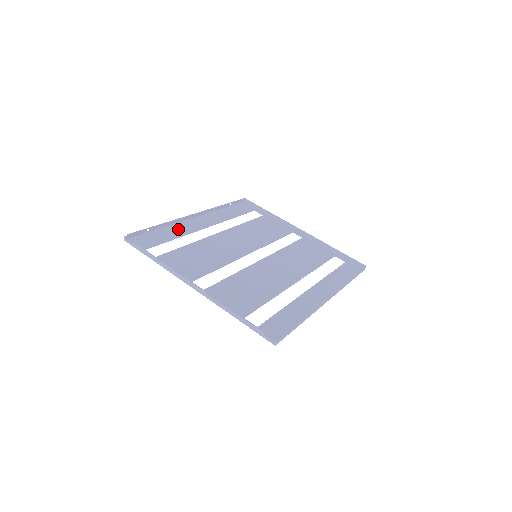
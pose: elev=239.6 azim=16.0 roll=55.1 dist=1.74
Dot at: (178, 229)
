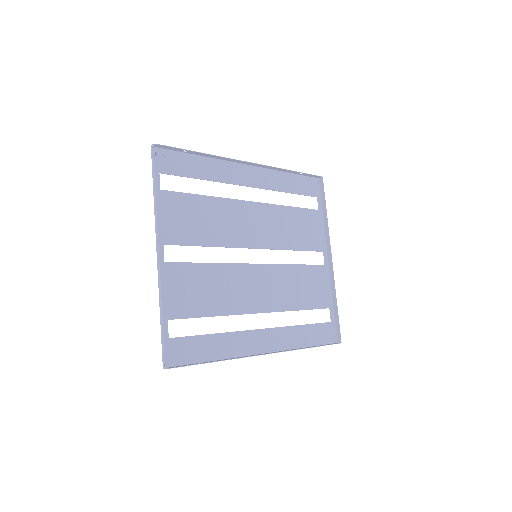
Dot at: (217, 169)
